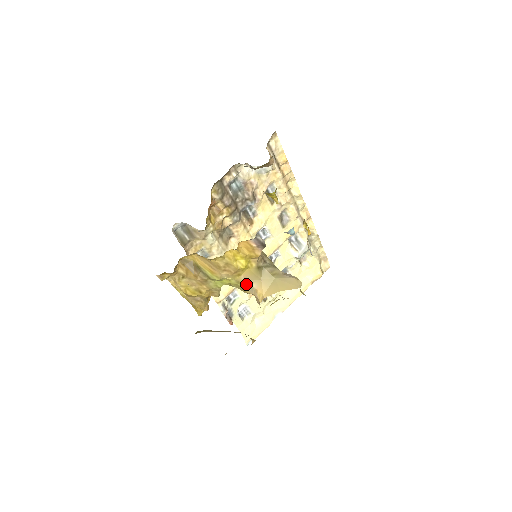
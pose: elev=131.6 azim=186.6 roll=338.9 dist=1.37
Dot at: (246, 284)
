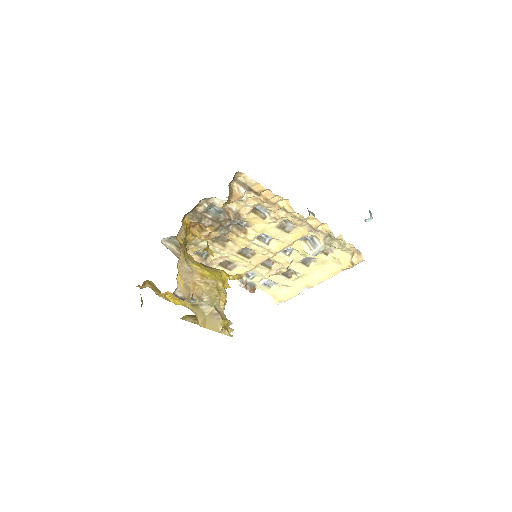
Dot at: occluded
